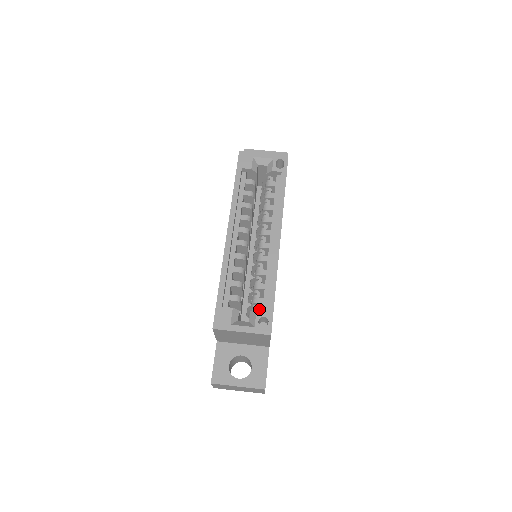
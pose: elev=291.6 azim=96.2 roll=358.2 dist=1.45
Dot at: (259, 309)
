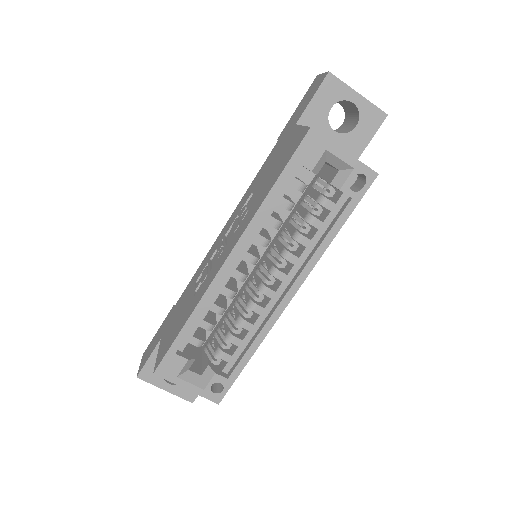
Dot at: occluded
